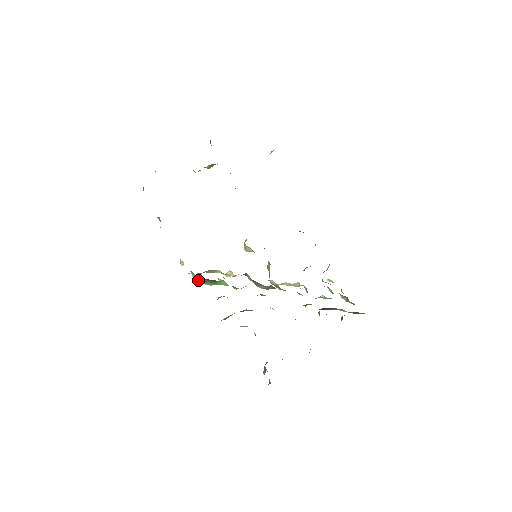
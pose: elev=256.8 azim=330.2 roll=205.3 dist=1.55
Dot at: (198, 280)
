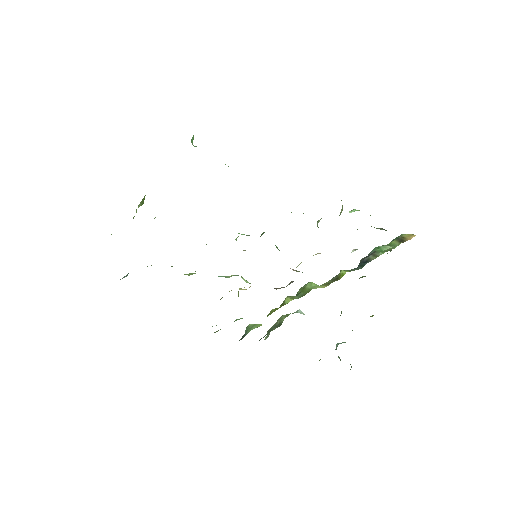
Dot at: occluded
